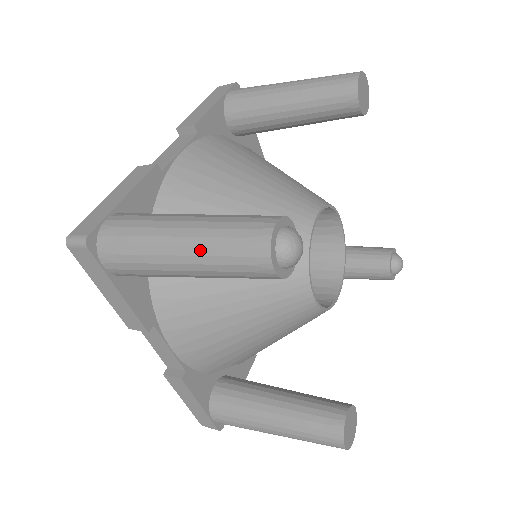
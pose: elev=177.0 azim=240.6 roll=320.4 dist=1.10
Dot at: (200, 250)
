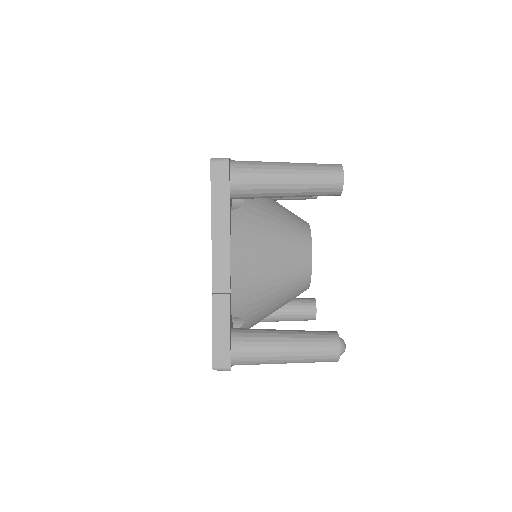
Dot at: (301, 362)
